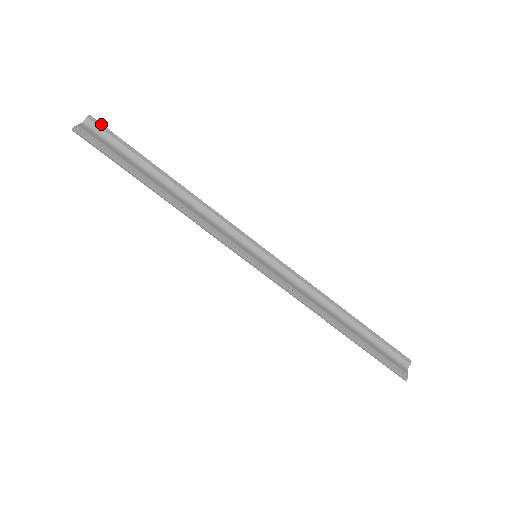
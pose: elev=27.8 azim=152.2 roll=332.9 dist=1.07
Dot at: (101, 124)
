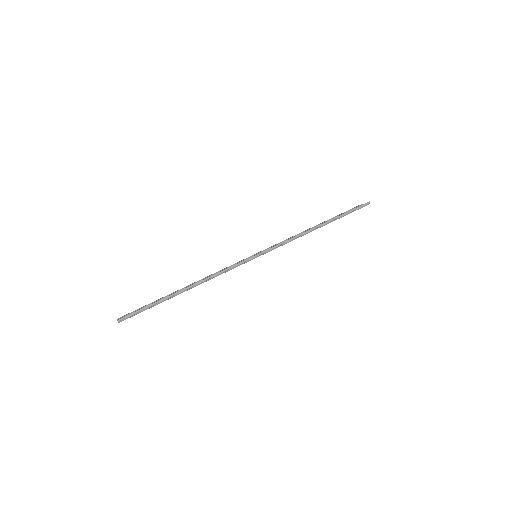
Dot at: (126, 315)
